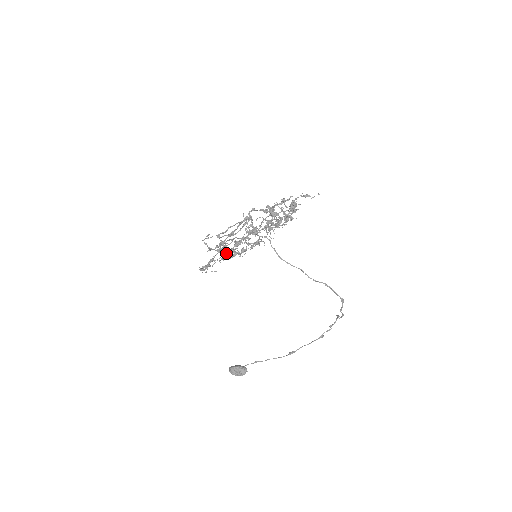
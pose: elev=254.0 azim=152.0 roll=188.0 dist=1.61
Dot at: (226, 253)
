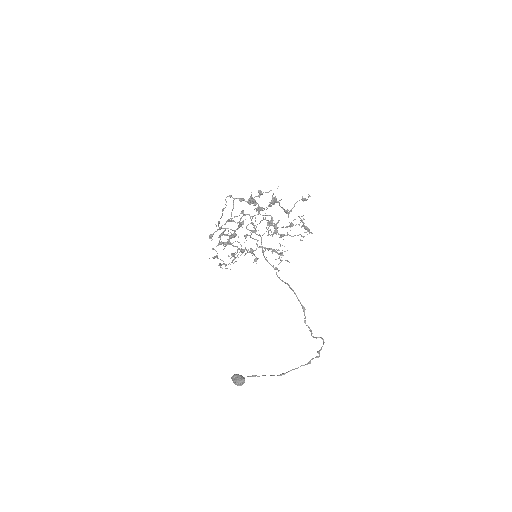
Dot at: (220, 242)
